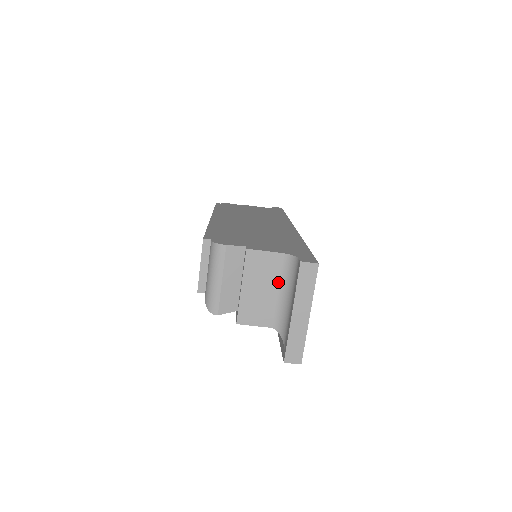
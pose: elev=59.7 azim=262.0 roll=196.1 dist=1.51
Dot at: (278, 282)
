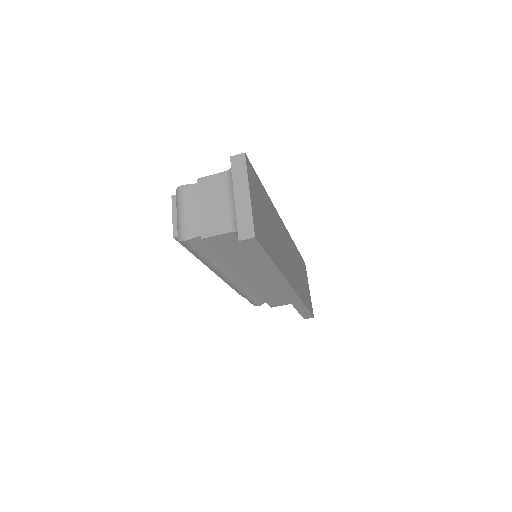
Dot at: (227, 193)
